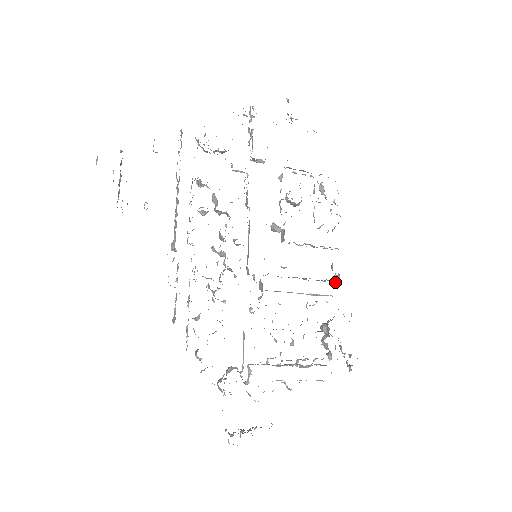
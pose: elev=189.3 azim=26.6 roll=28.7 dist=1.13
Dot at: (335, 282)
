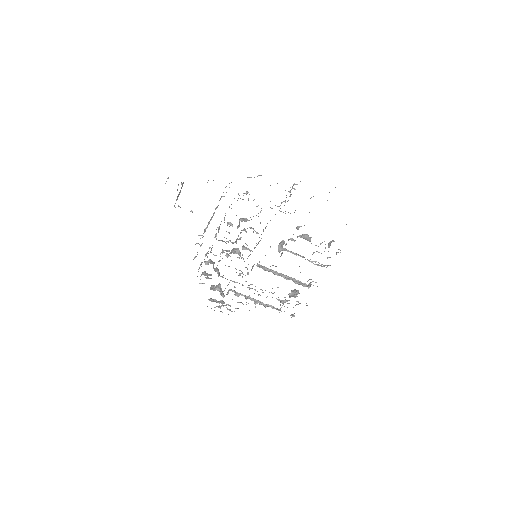
Dot at: (308, 285)
